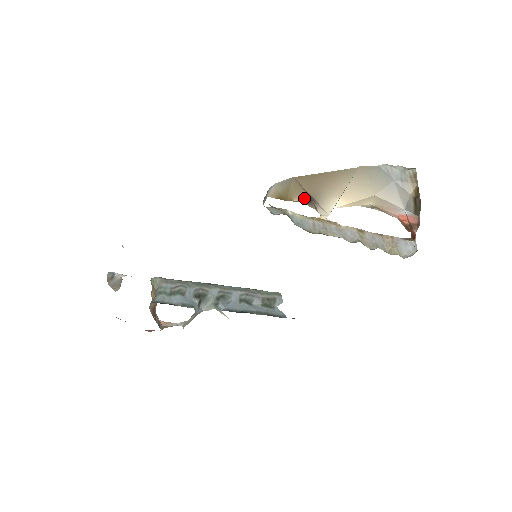
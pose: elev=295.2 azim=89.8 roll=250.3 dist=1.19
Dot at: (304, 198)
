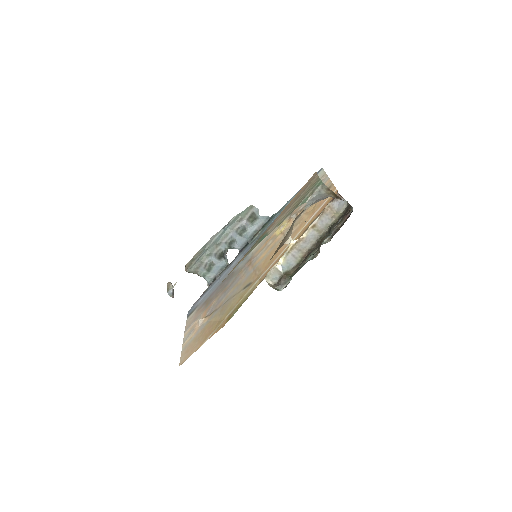
Dot at: occluded
